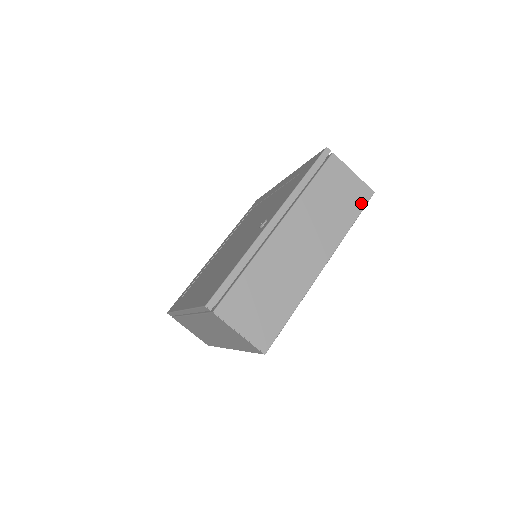
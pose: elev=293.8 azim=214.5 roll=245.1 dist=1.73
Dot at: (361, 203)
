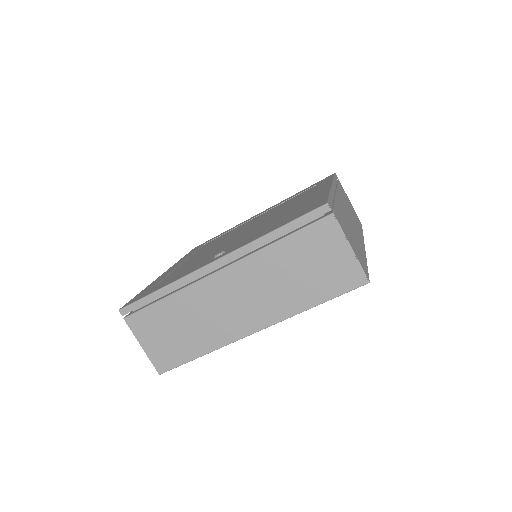
Dot at: (341, 287)
